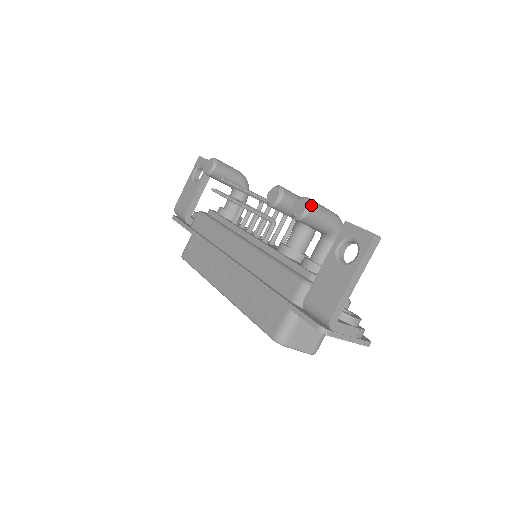
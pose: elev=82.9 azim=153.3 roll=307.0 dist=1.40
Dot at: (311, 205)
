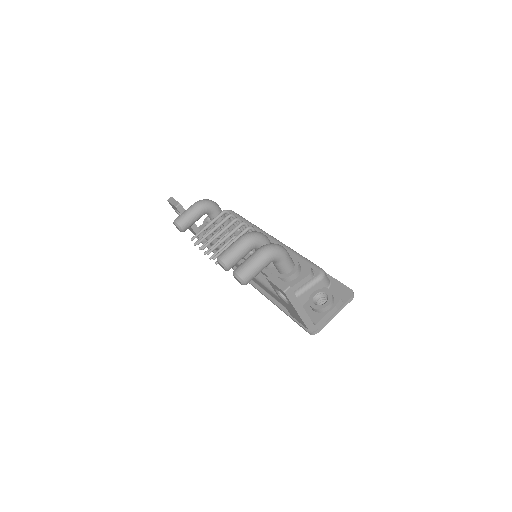
Dot at: (241, 278)
